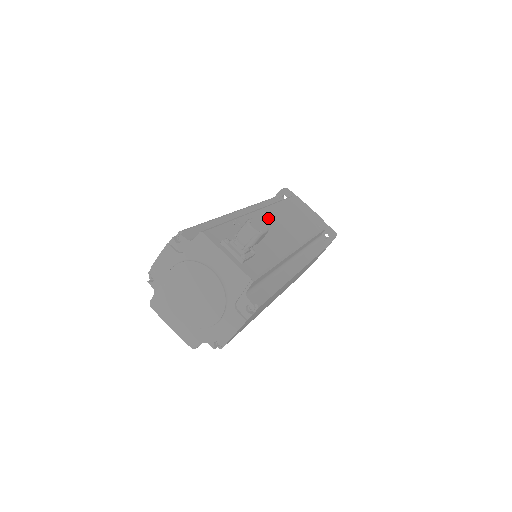
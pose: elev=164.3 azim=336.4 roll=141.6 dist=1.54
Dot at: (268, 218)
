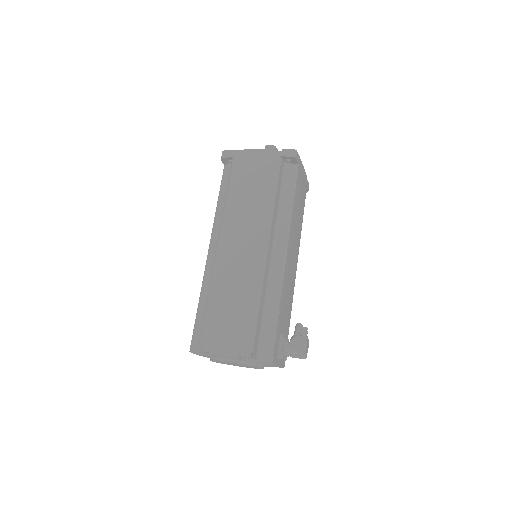
Dot at: (290, 259)
